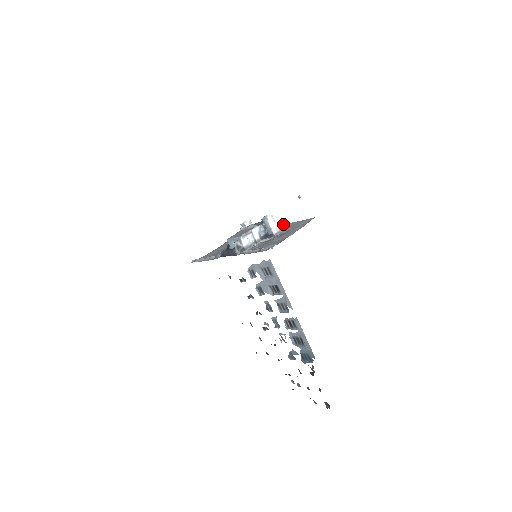
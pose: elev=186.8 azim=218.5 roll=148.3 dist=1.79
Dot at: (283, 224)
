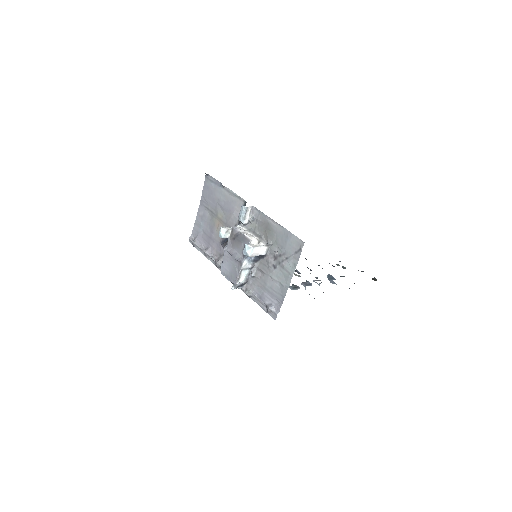
Dot at: (264, 214)
